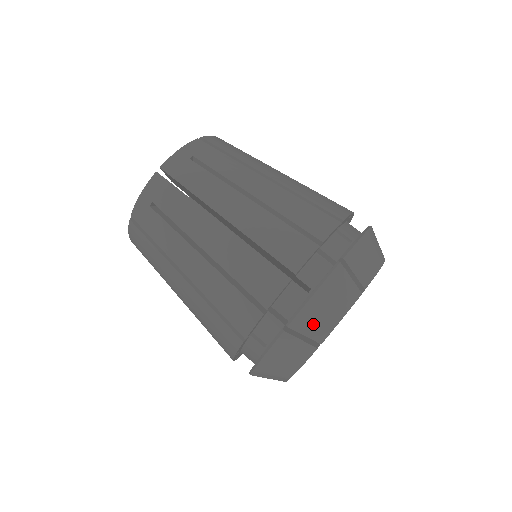
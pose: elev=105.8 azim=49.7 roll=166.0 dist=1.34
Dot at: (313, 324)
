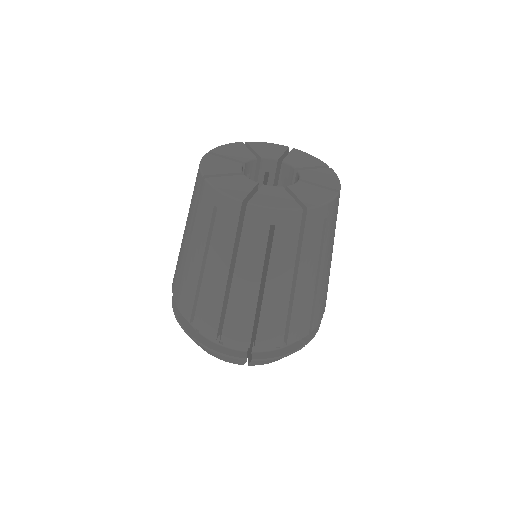
Dot at: (260, 363)
